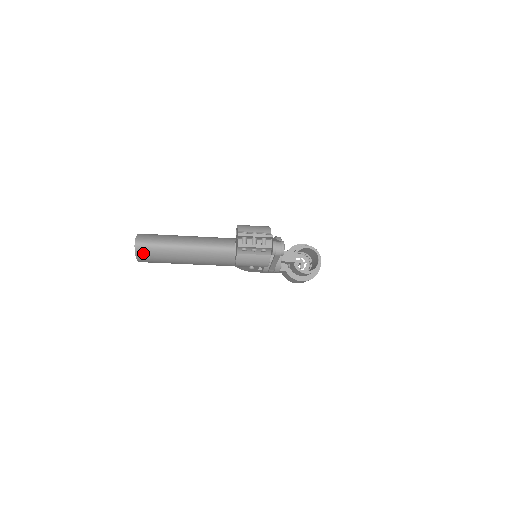
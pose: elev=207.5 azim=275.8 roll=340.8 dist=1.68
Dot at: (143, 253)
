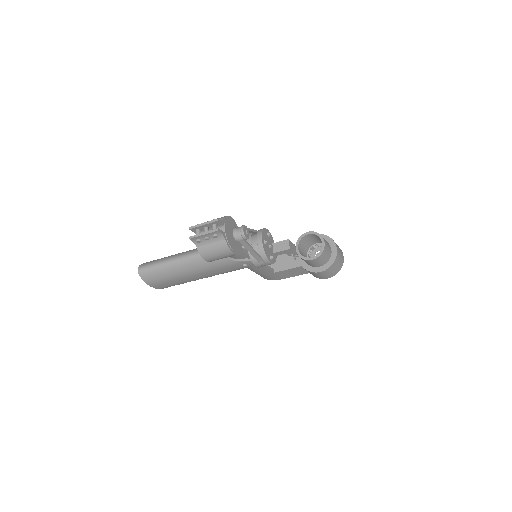
Dot at: (147, 277)
